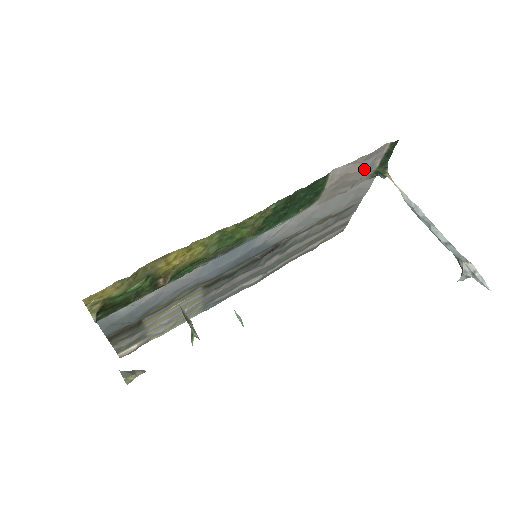
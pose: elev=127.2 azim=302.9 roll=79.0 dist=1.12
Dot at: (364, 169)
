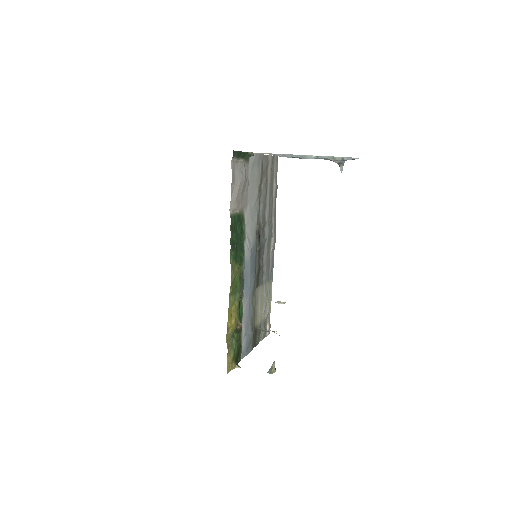
Dot at: (240, 178)
